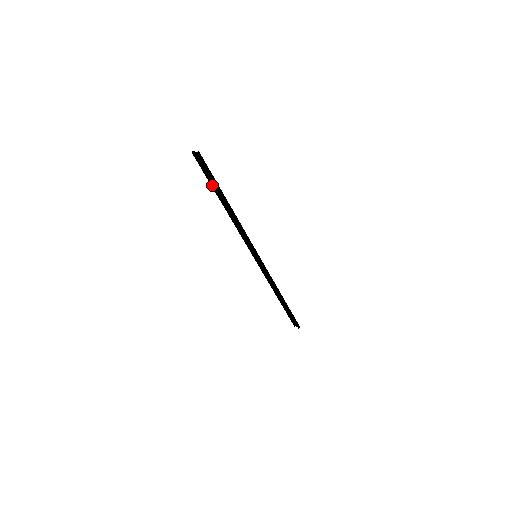
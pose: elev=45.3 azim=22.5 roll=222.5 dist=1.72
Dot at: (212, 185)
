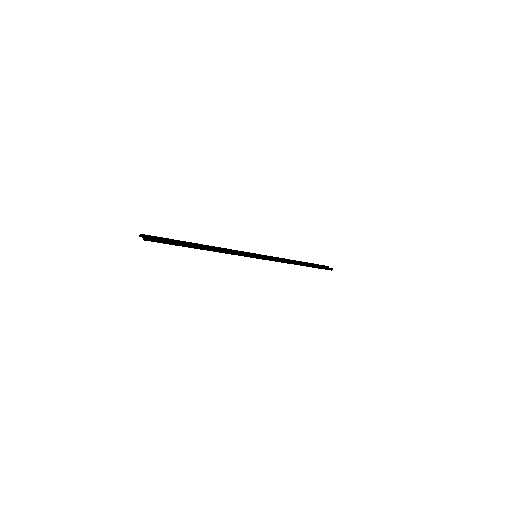
Dot at: occluded
